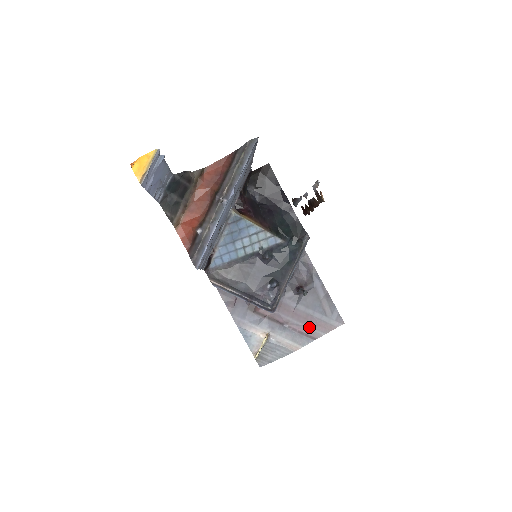
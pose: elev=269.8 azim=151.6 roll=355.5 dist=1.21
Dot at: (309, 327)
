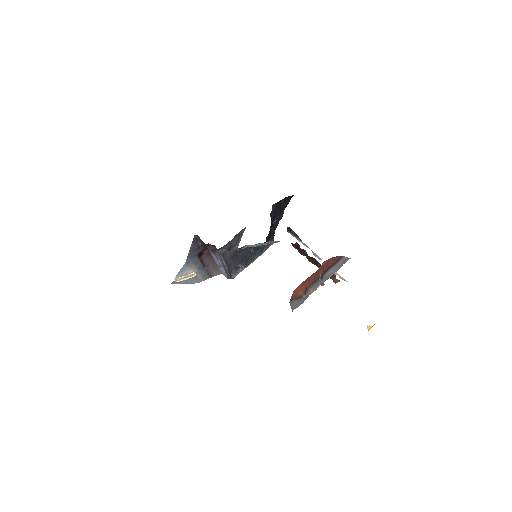
Dot at: (214, 271)
